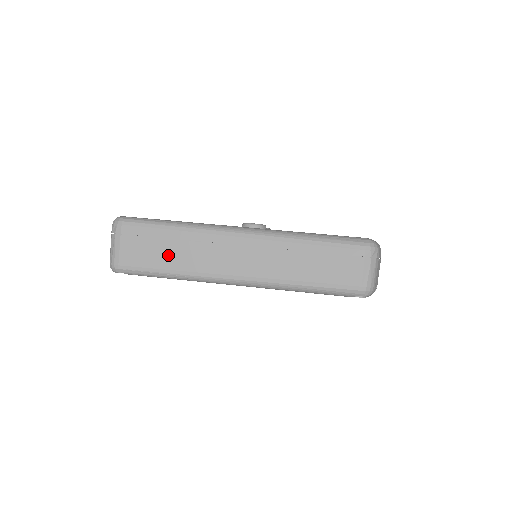
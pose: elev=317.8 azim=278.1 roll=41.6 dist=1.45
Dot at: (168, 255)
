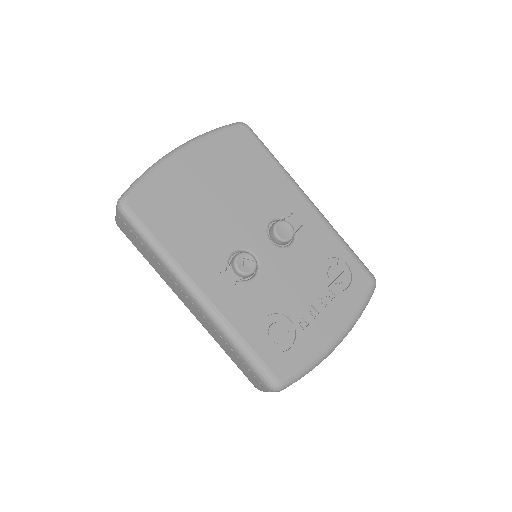
Dot at: (148, 257)
